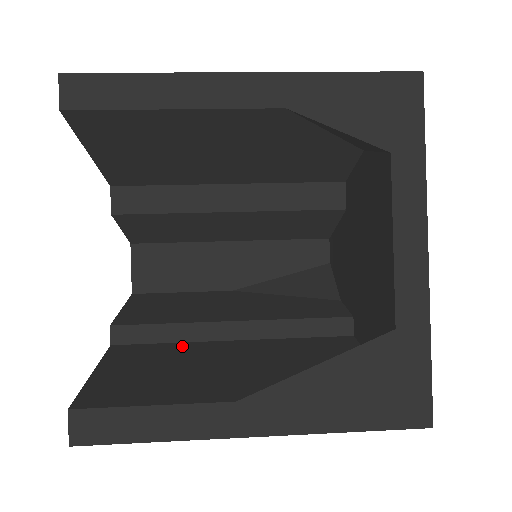
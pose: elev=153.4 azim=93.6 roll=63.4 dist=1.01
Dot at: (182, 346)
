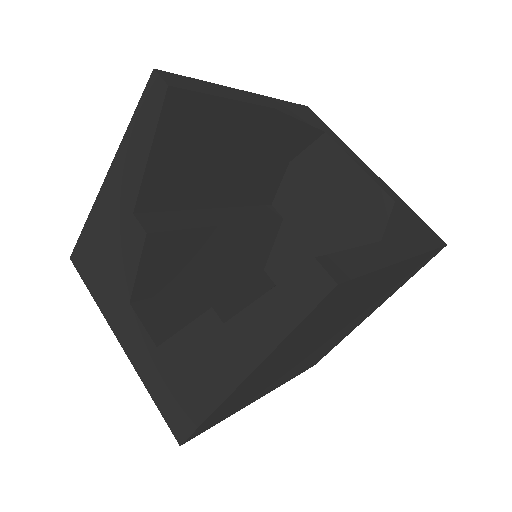
Dot at: occluded
